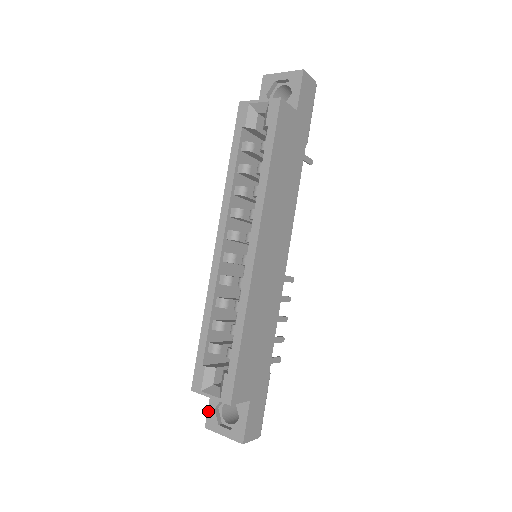
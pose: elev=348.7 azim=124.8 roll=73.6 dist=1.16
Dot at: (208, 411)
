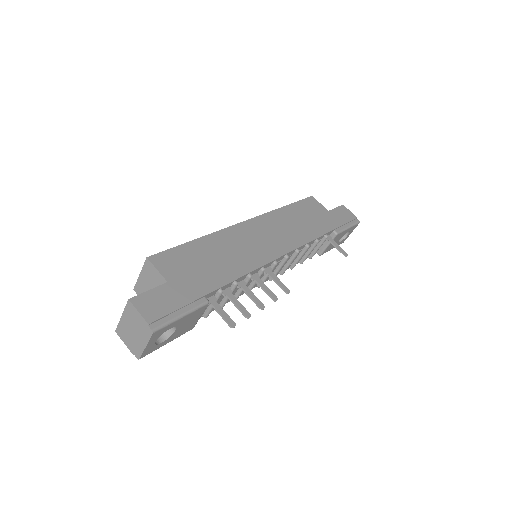
Dot at: occluded
